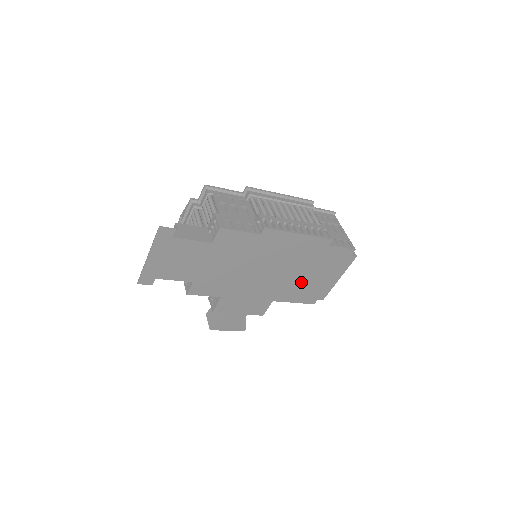
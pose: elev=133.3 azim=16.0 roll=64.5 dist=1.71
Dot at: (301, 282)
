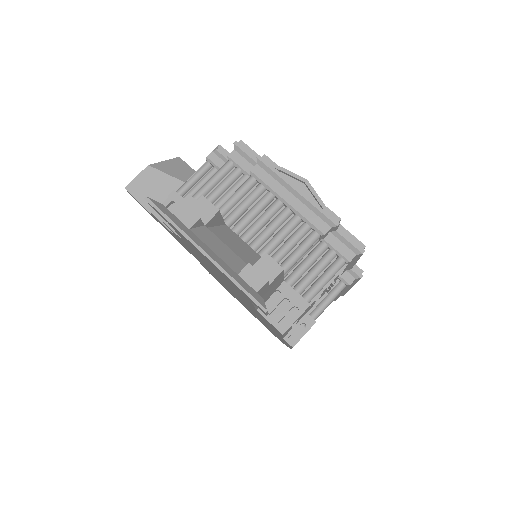
Dot at: occluded
